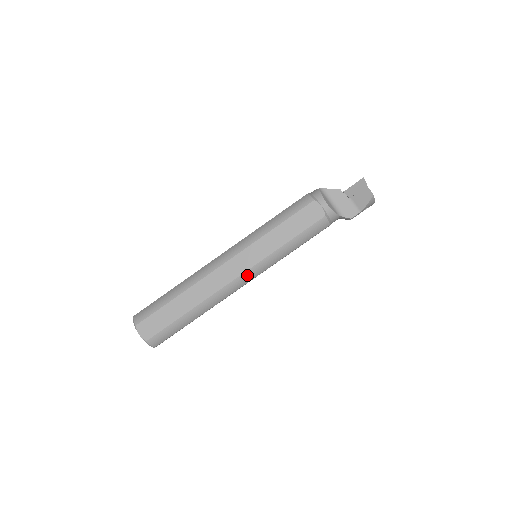
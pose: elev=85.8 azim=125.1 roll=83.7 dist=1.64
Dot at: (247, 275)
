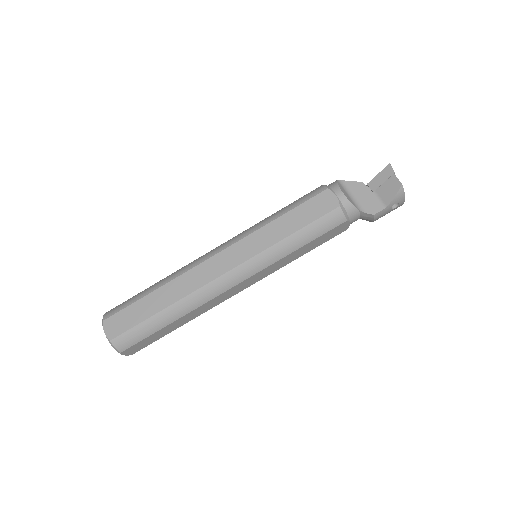
Dot at: (239, 271)
